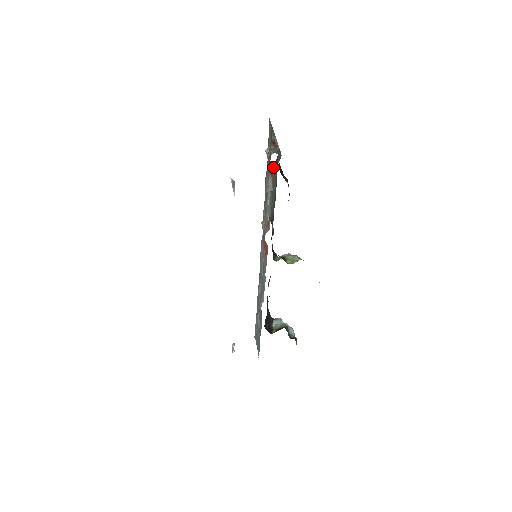
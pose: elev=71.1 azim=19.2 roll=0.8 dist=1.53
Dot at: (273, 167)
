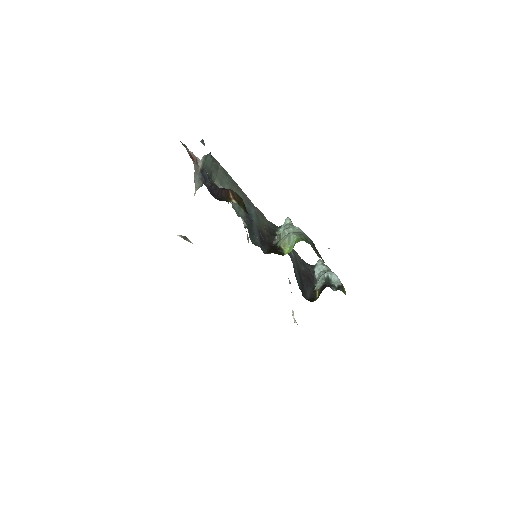
Dot at: occluded
